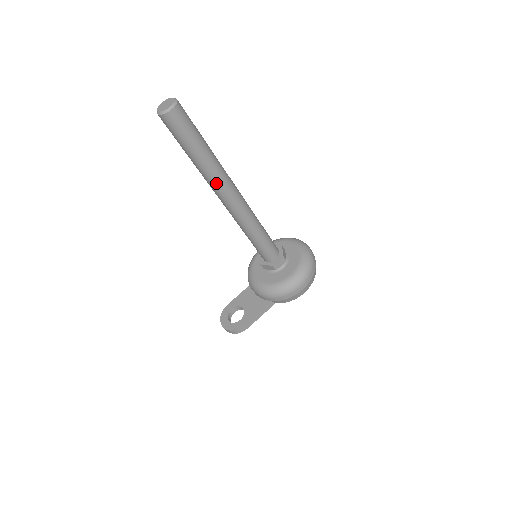
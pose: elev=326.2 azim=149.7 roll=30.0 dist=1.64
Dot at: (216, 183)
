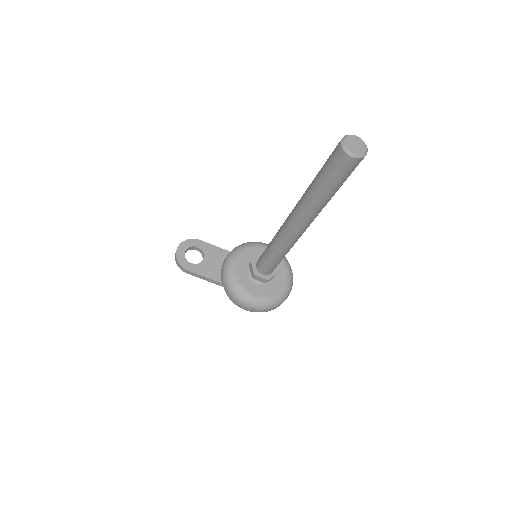
Dot at: (302, 212)
